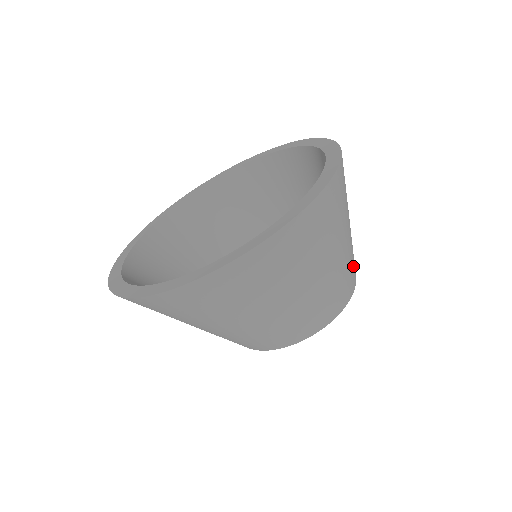
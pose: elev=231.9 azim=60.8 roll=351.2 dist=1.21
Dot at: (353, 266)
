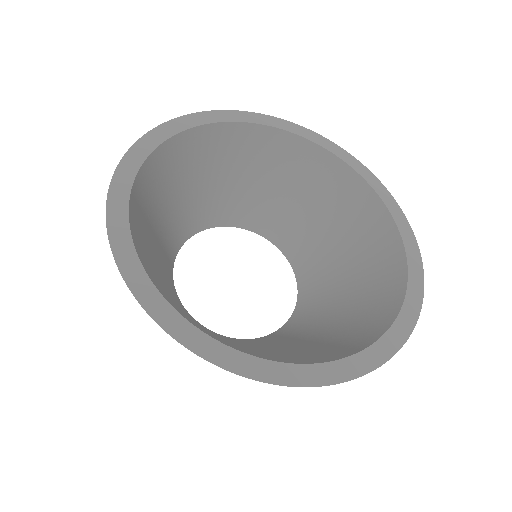
Dot at: occluded
